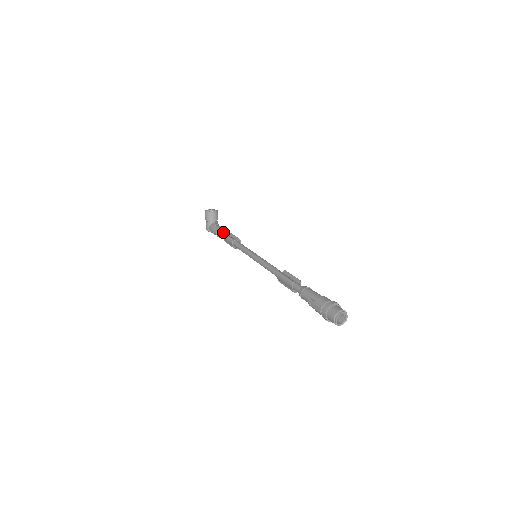
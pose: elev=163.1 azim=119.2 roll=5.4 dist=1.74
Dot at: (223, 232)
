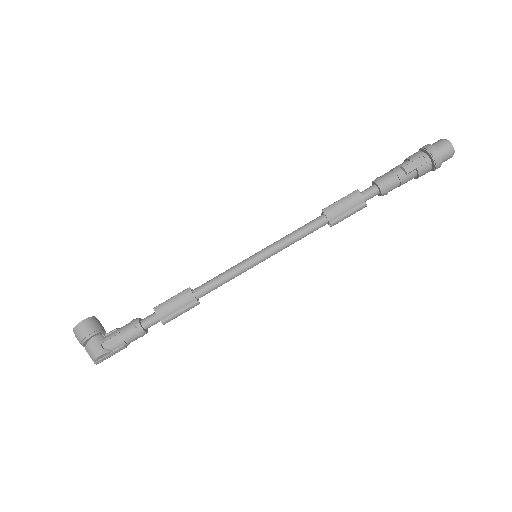
Dot at: occluded
